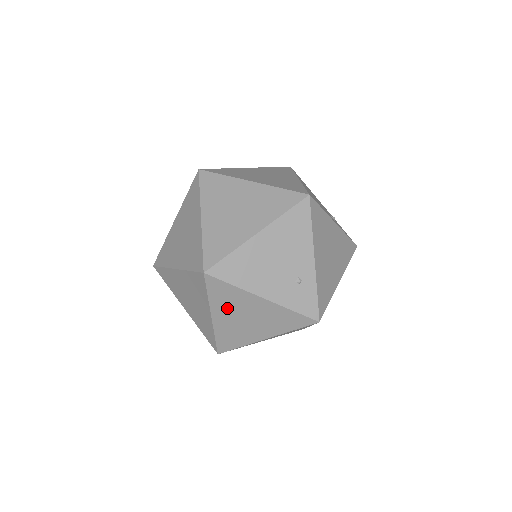
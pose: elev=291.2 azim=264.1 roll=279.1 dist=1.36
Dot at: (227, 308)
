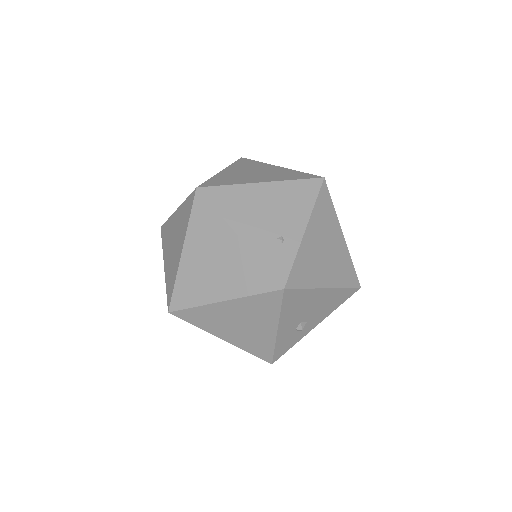
Dot at: (201, 242)
